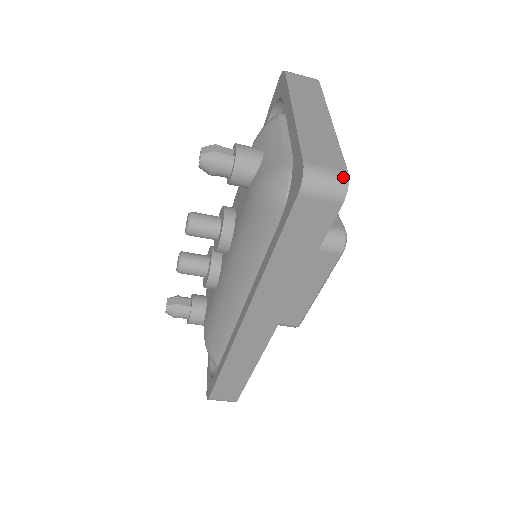
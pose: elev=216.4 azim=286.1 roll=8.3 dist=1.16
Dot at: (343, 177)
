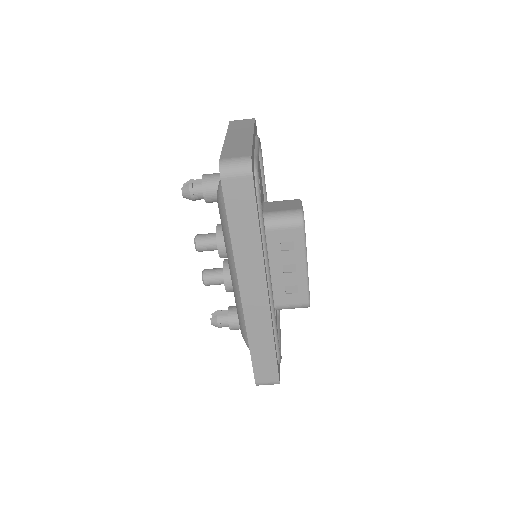
Dot at: (247, 159)
